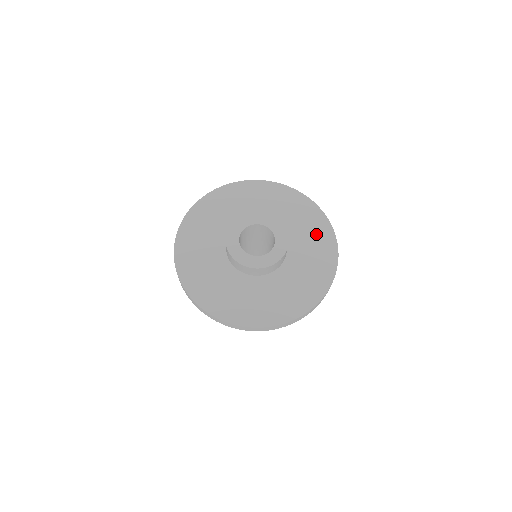
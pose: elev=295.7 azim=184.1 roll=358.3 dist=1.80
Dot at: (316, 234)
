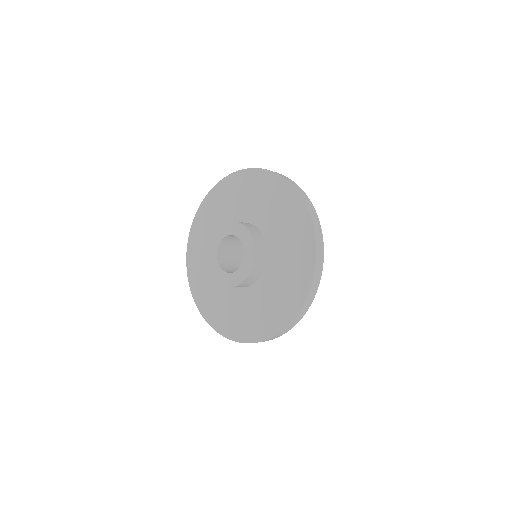
Dot at: (291, 221)
